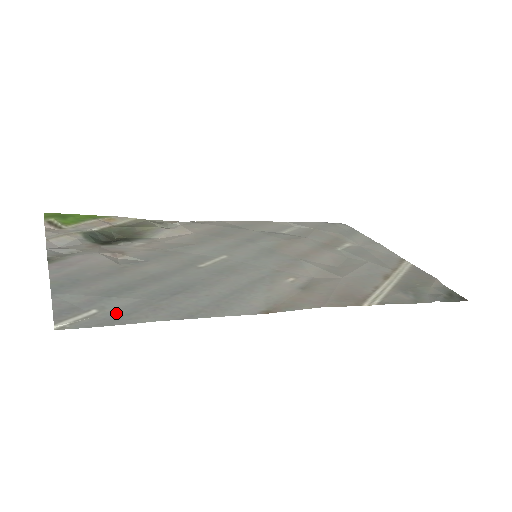
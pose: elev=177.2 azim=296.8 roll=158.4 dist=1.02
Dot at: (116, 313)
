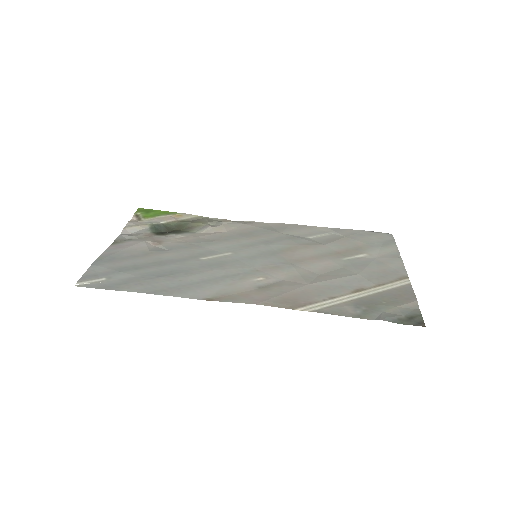
Dot at: (114, 282)
